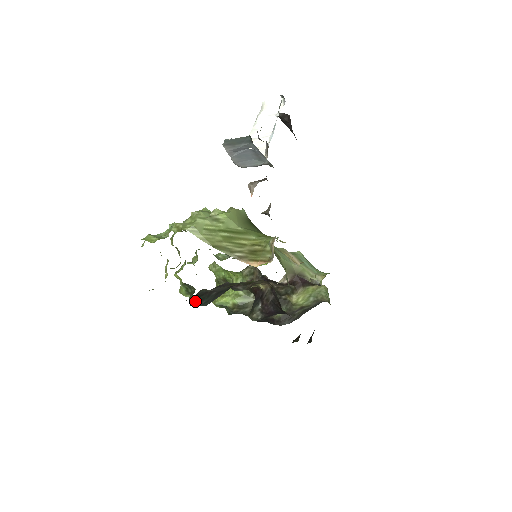
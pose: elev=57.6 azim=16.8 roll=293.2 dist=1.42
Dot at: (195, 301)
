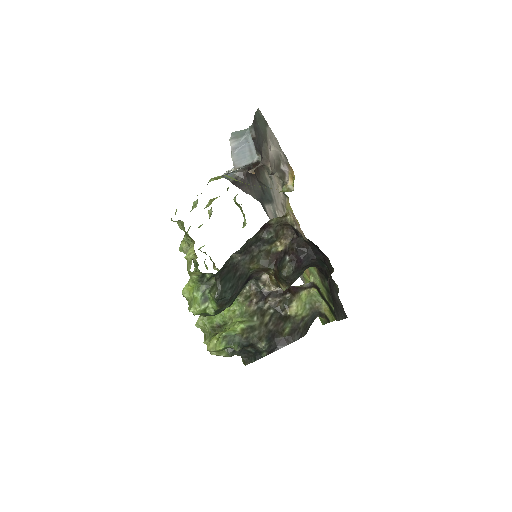
Dot at: (223, 283)
